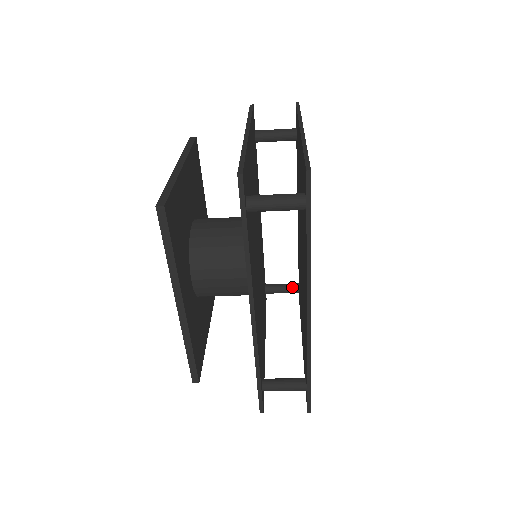
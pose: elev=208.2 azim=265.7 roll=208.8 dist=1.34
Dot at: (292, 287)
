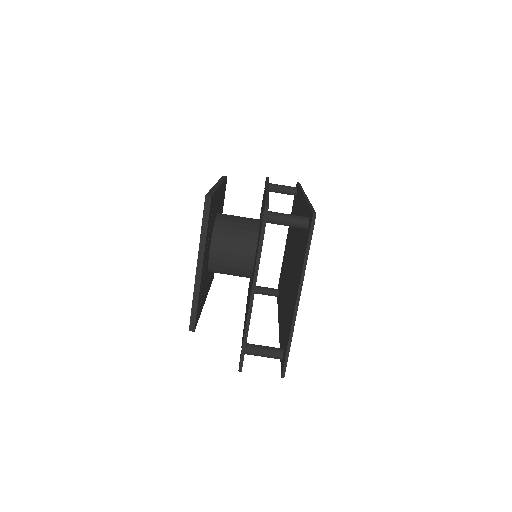
Dot at: (275, 348)
